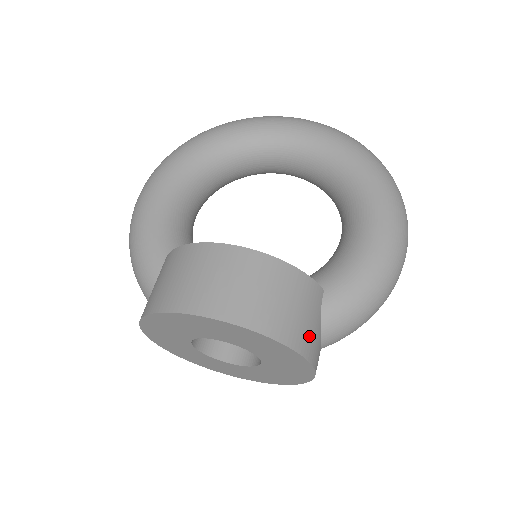
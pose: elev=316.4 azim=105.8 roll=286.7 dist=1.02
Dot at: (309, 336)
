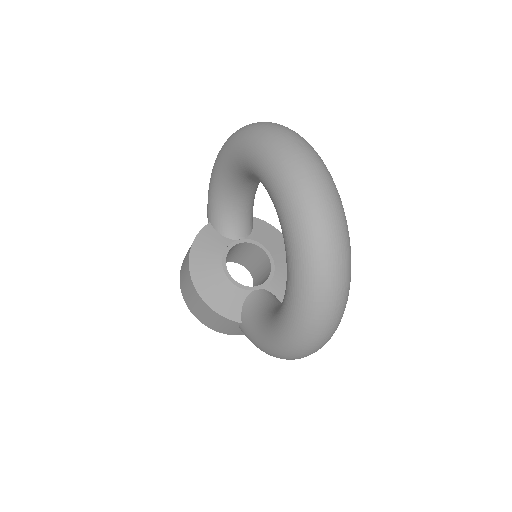
Dot at: (226, 330)
